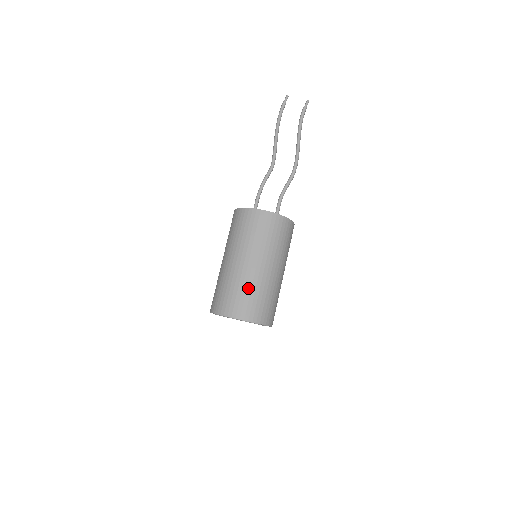
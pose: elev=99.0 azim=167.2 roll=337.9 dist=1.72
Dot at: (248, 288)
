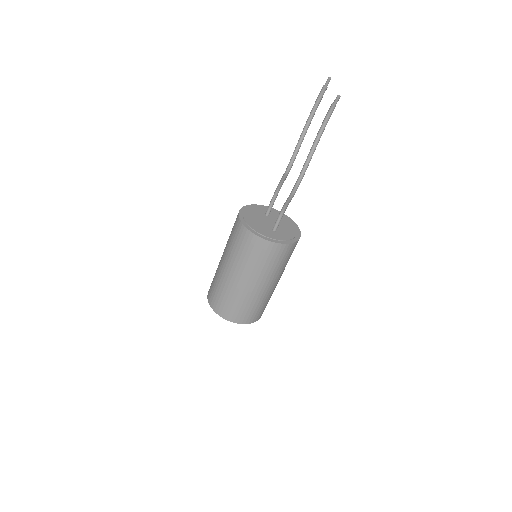
Dot at: (221, 288)
